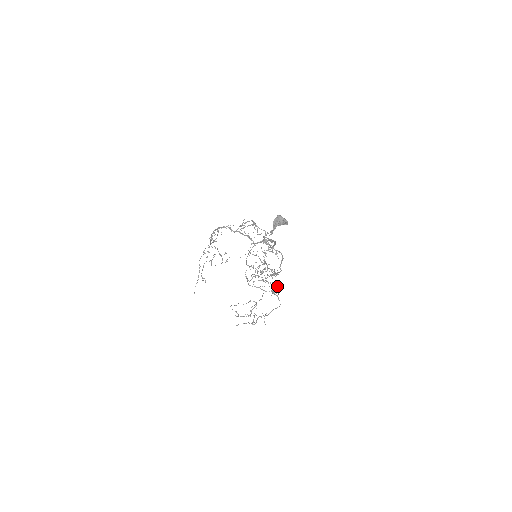
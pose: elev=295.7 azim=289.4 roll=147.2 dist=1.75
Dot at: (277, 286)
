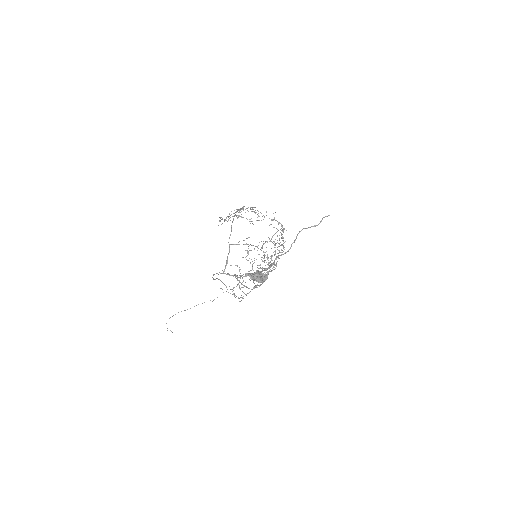
Dot at: occluded
